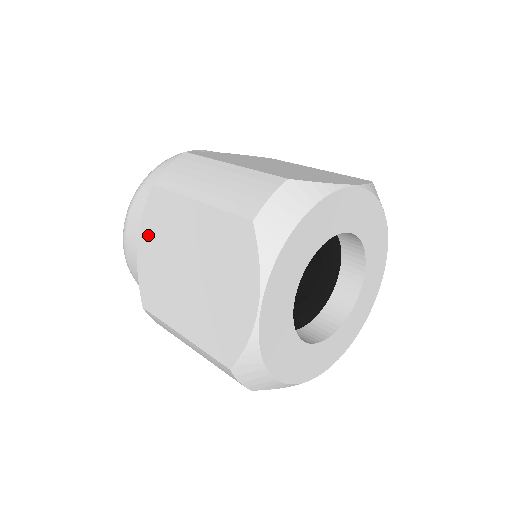
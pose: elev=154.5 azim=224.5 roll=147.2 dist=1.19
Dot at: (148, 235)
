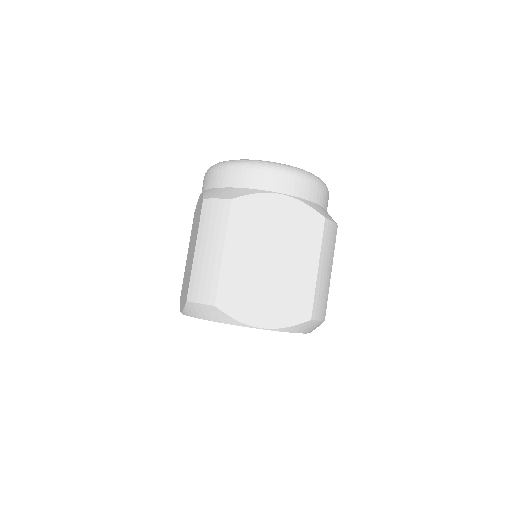
Dot at: (199, 204)
